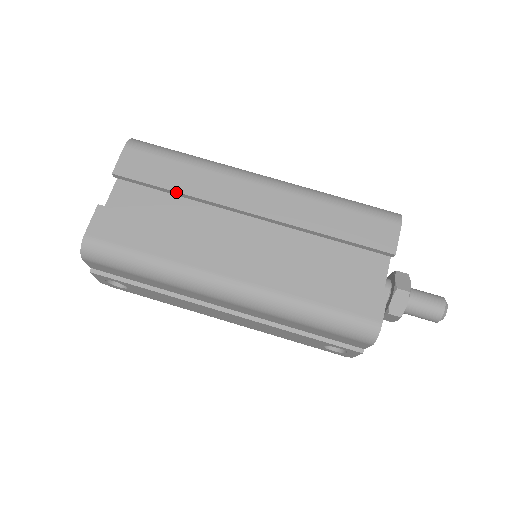
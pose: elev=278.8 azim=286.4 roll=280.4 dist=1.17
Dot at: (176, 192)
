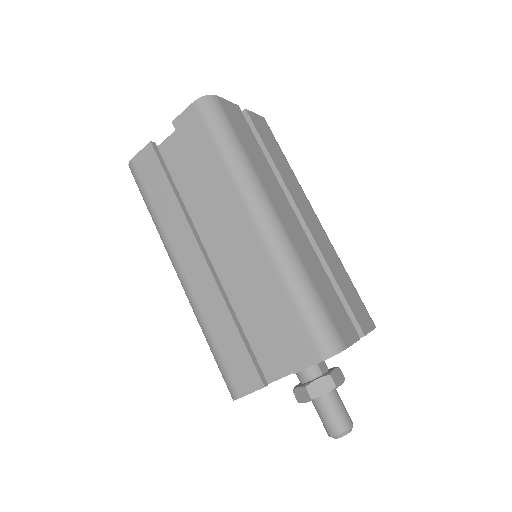
Dot at: (197, 174)
